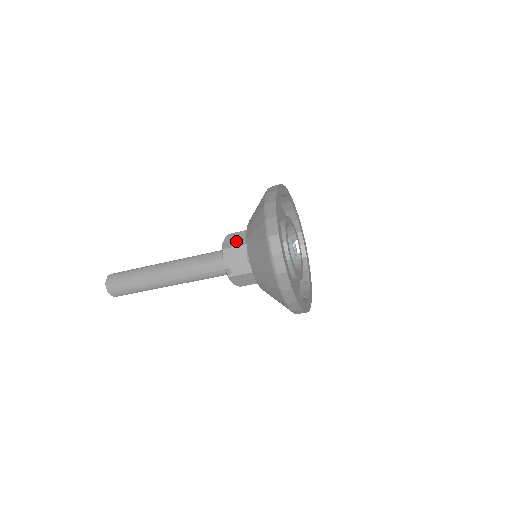
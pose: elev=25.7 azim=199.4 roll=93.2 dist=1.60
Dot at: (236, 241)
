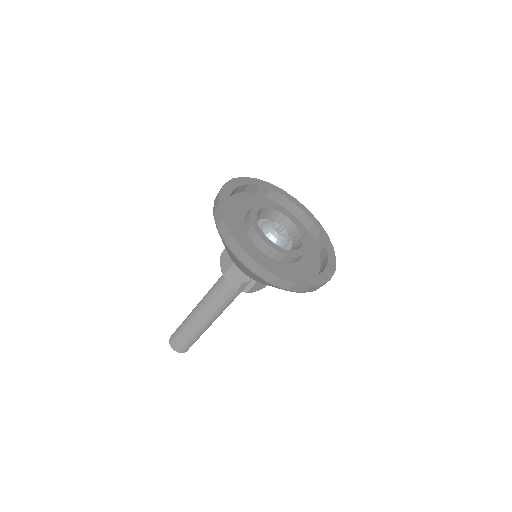
Dot at: (228, 260)
